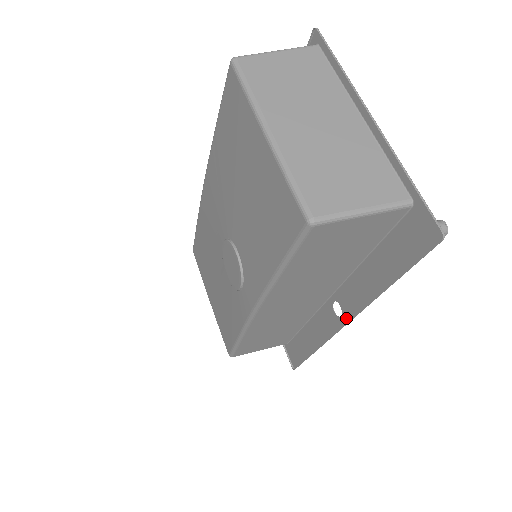
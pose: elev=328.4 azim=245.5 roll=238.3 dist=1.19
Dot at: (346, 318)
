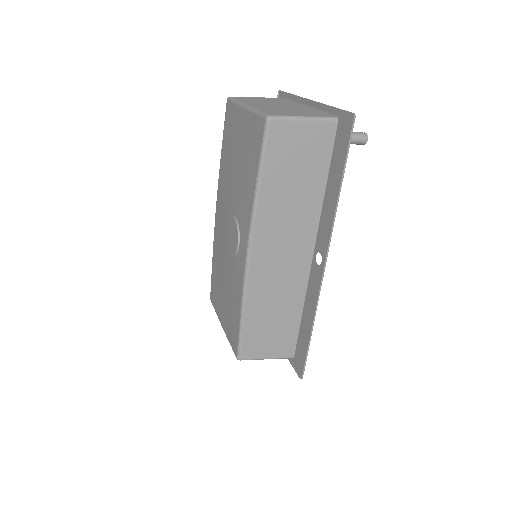
Dot at: (325, 257)
